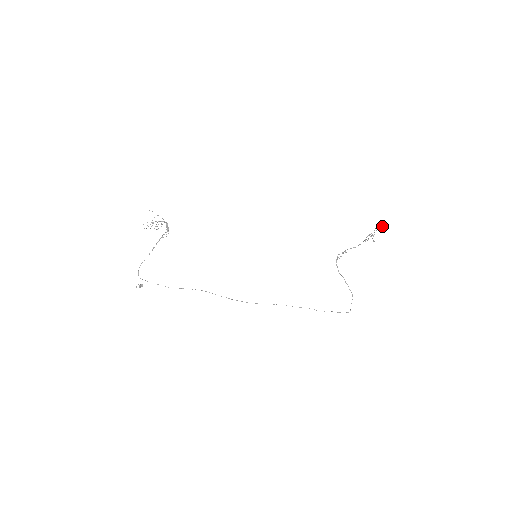
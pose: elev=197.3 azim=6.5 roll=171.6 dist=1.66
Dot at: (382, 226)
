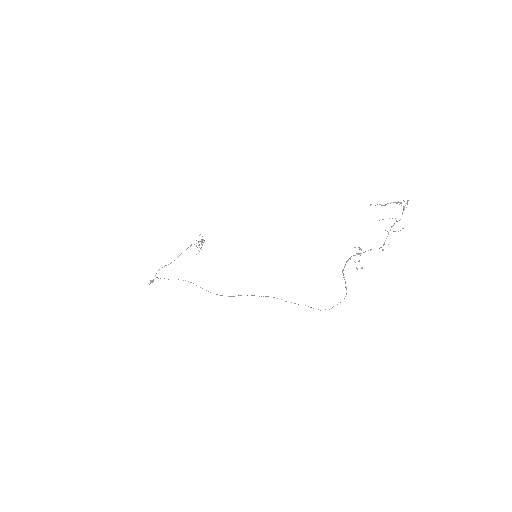
Dot at: occluded
